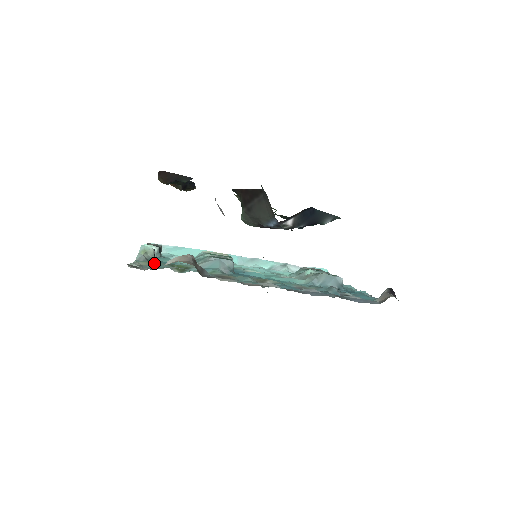
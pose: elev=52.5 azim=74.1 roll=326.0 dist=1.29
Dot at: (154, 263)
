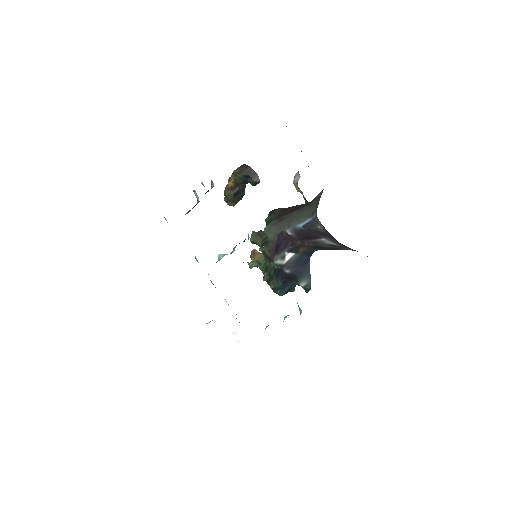
Dot at: occluded
